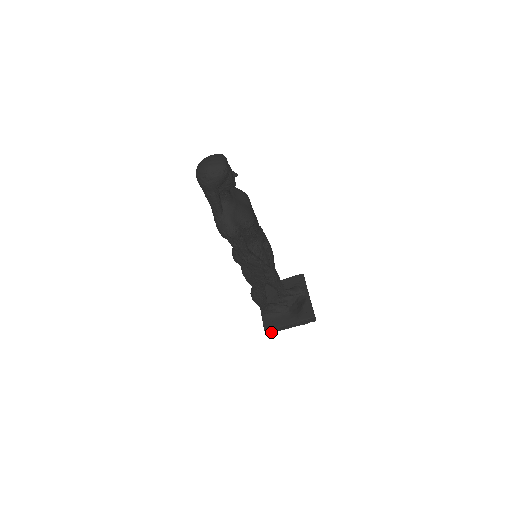
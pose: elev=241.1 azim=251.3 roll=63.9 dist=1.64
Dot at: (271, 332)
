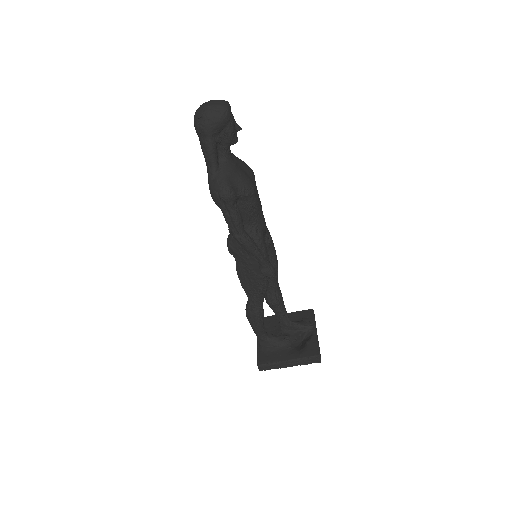
Dot at: (265, 369)
